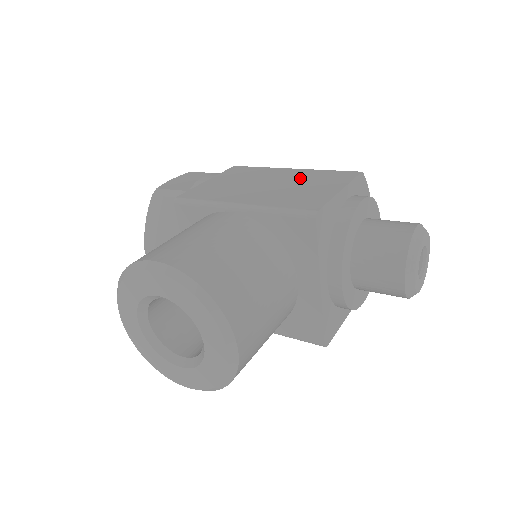
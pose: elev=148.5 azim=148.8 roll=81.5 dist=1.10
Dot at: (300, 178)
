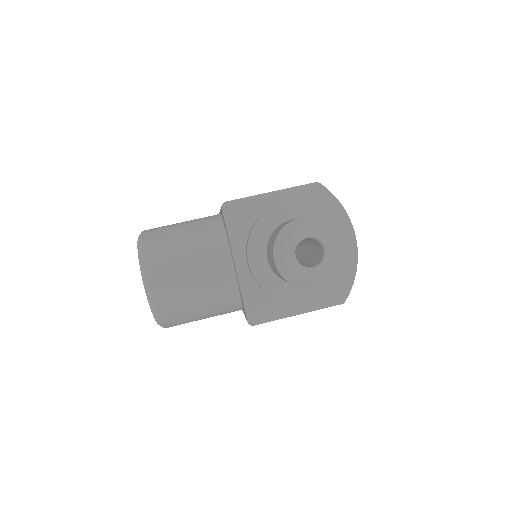
Dot at: occluded
